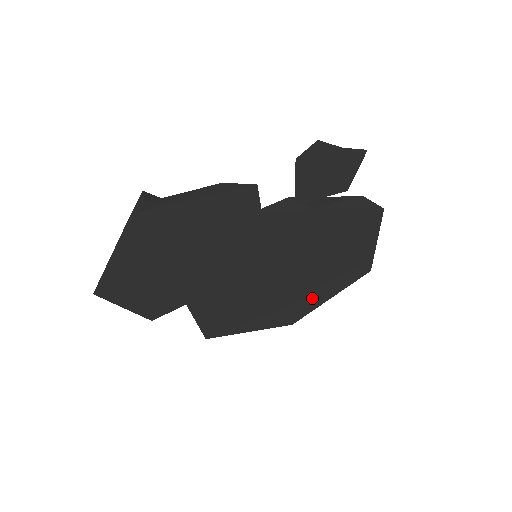
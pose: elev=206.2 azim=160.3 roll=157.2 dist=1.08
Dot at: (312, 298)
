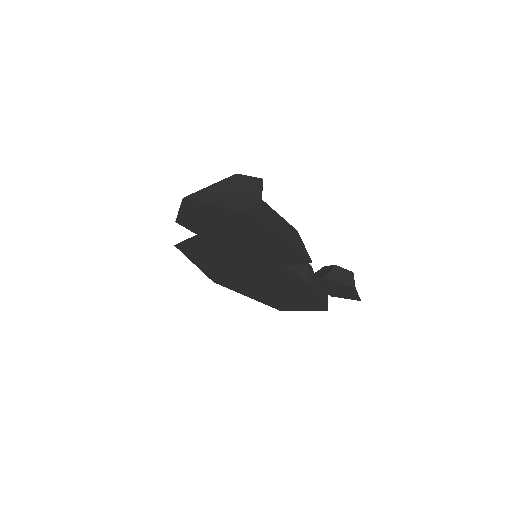
Dot at: (242, 289)
